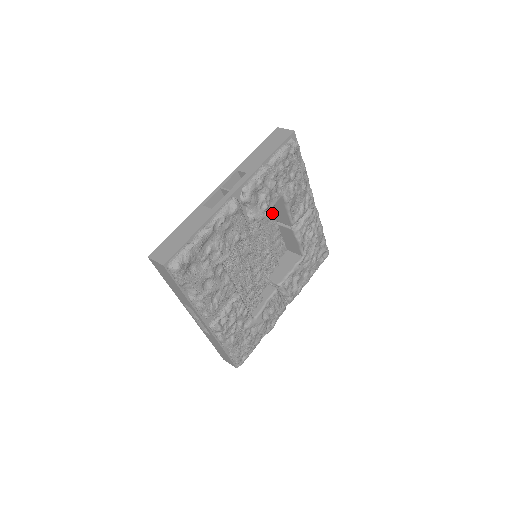
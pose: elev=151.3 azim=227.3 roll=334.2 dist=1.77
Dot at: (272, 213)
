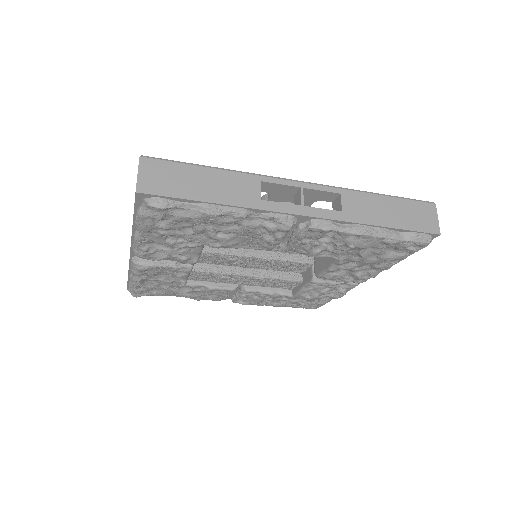
Dot at: occluded
